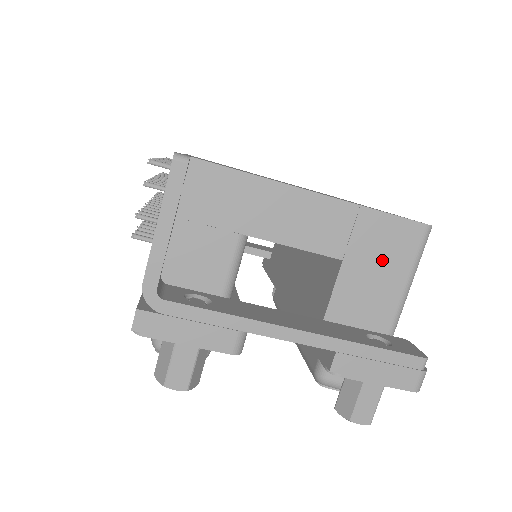
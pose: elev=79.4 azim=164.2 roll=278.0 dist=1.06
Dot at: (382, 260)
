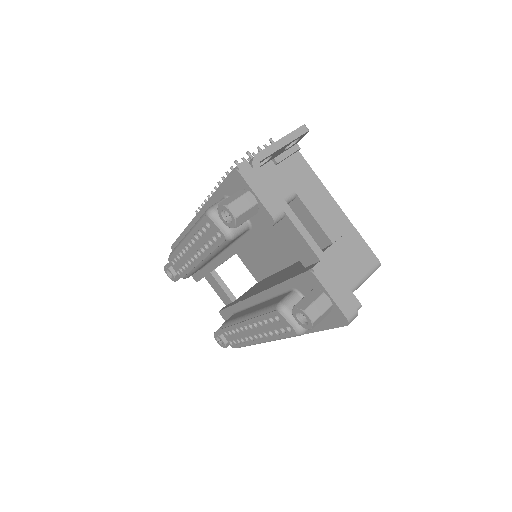
Dot at: (351, 260)
